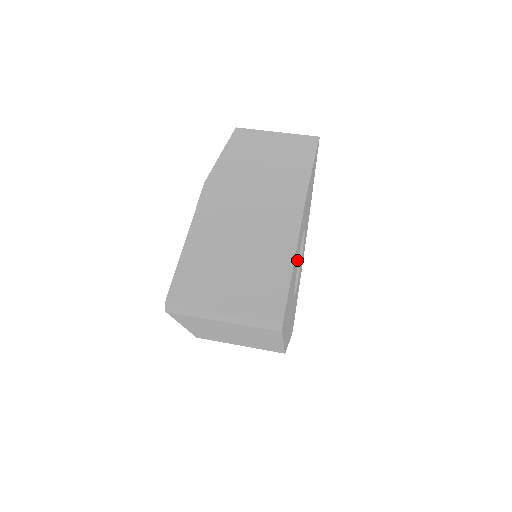
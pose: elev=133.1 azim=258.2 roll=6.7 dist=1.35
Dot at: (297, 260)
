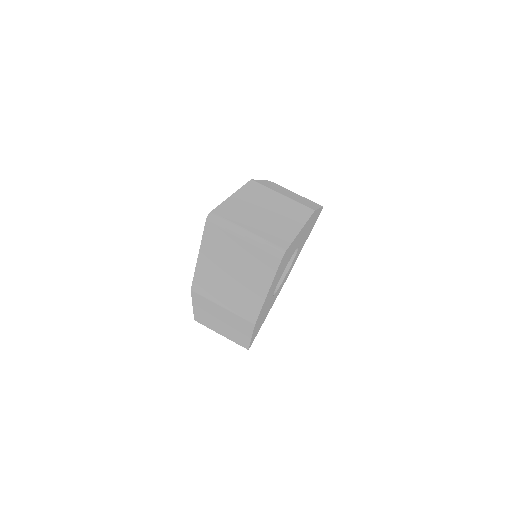
Dot at: (293, 251)
